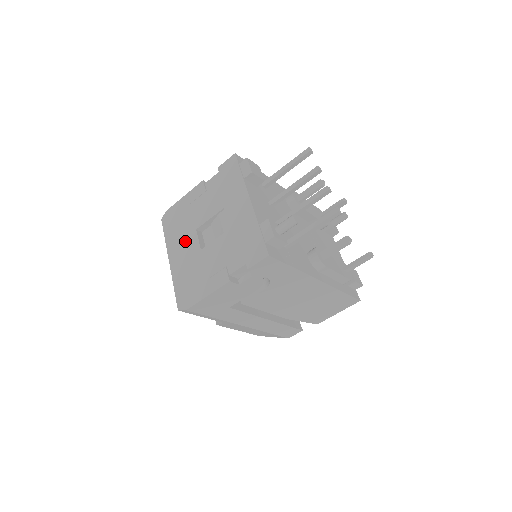
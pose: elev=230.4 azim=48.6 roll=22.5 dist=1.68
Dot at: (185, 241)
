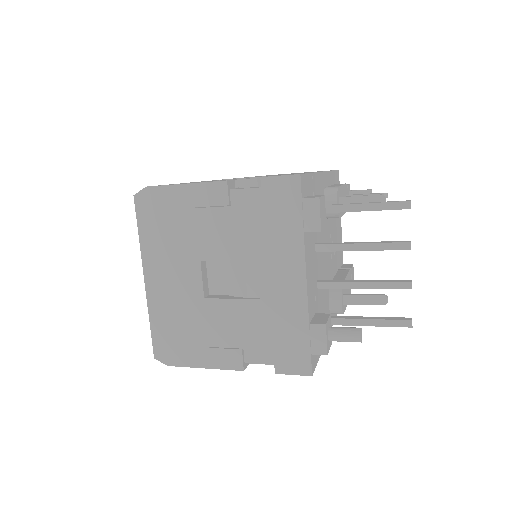
Dot at: (177, 267)
